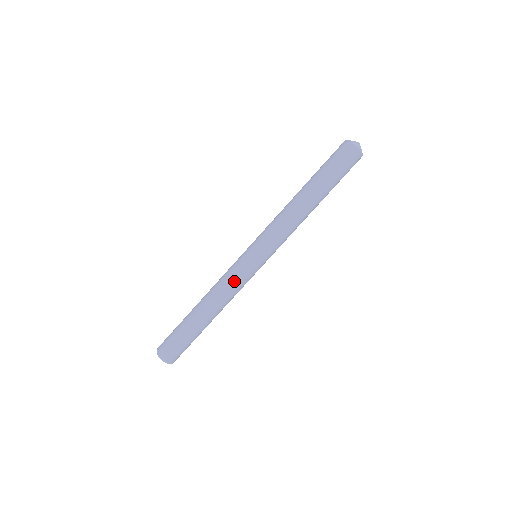
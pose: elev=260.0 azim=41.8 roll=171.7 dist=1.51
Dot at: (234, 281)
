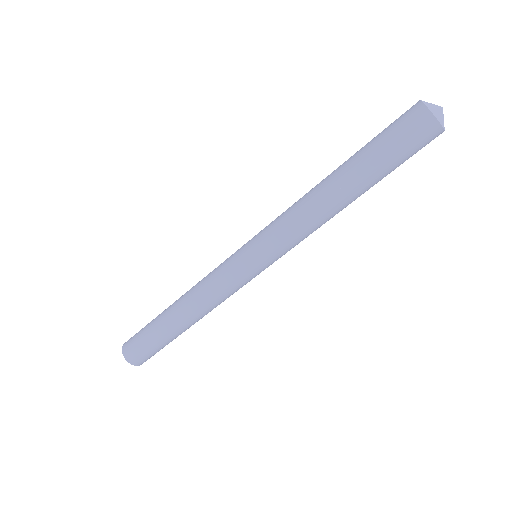
Dot at: (221, 288)
